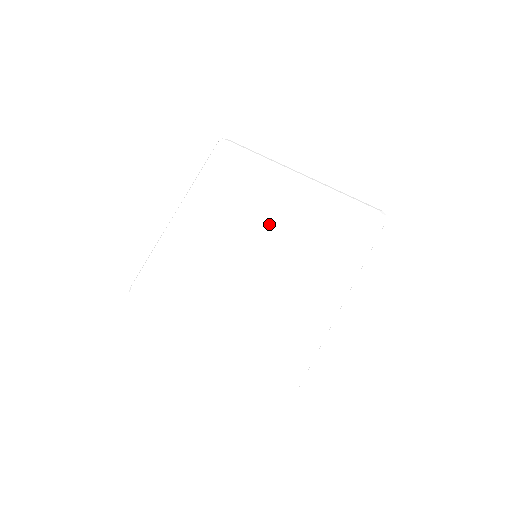
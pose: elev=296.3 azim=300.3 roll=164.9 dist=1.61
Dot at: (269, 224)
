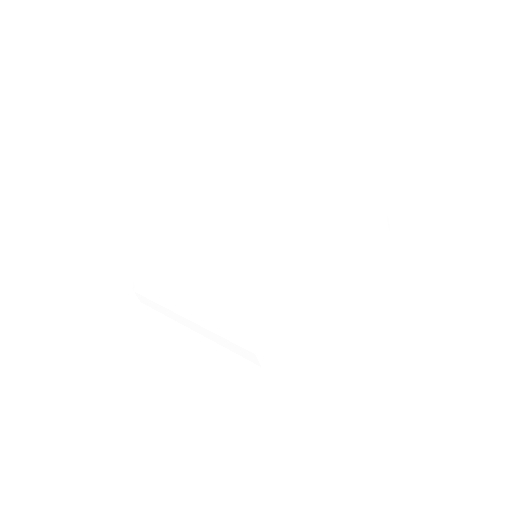
Dot at: (272, 228)
